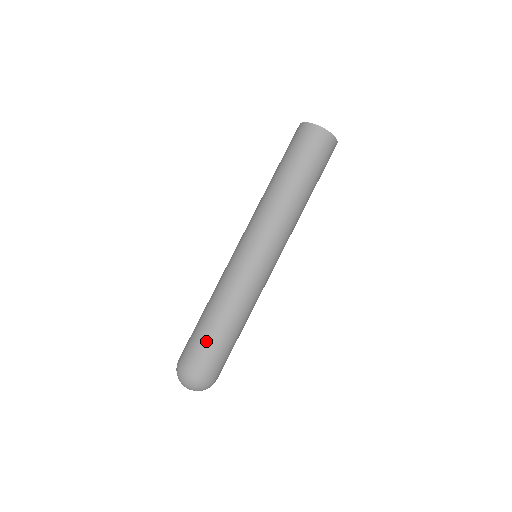
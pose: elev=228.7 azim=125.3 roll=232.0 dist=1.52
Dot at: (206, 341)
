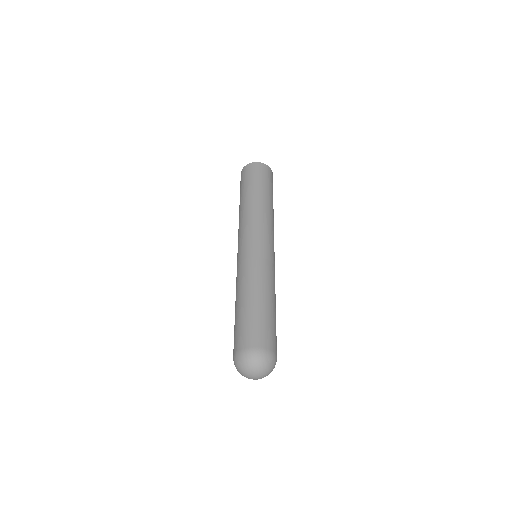
Dot at: (244, 319)
